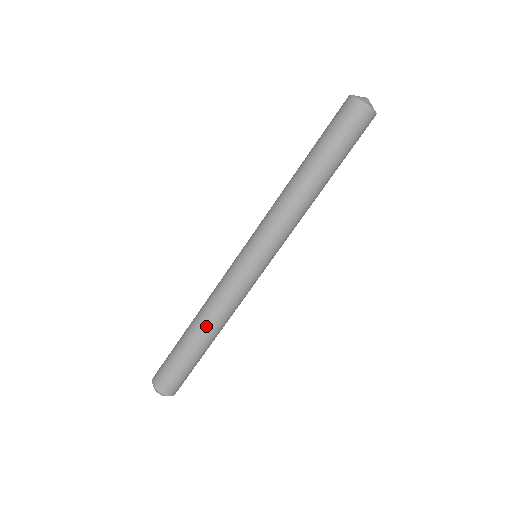
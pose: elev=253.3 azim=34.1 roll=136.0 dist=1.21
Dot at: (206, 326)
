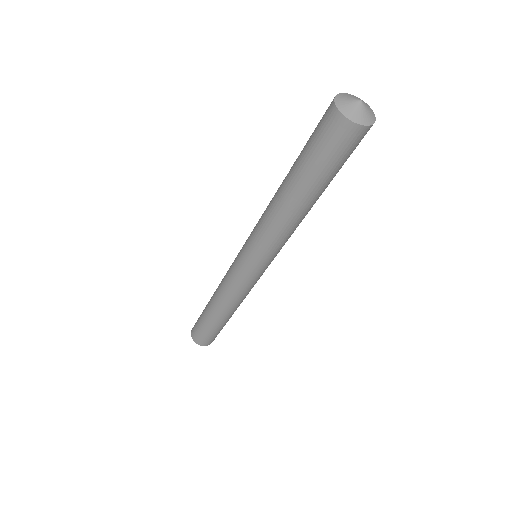
Dot at: (224, 311)
